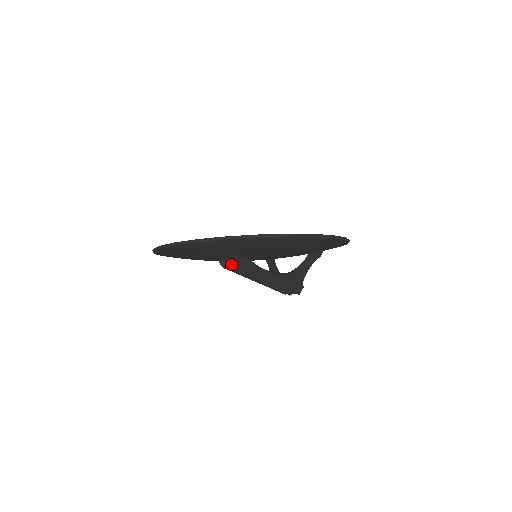
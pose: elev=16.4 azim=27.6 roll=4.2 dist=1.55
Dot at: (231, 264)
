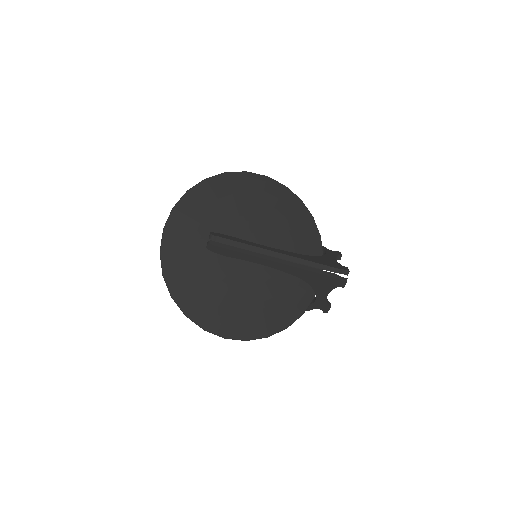
Dot at: (210, 236)
